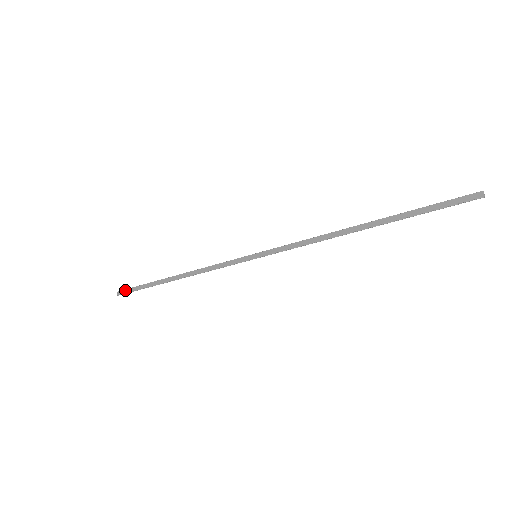
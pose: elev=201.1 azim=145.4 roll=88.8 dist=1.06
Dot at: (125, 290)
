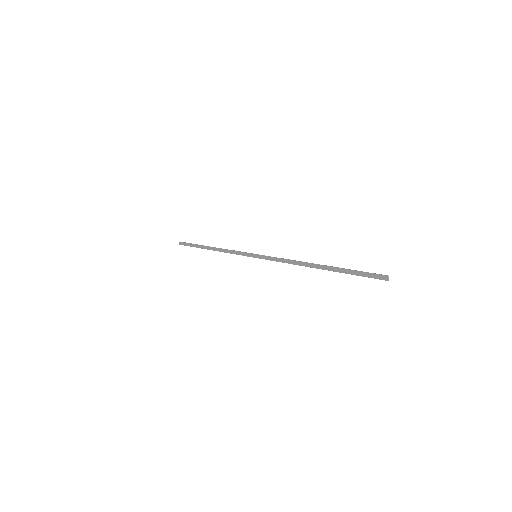
Dot at: (183, 243)
